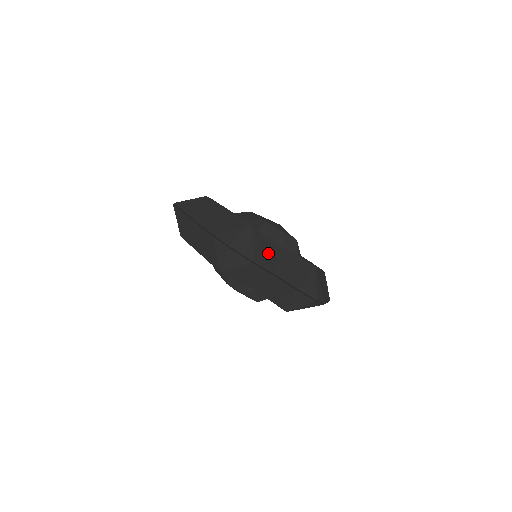
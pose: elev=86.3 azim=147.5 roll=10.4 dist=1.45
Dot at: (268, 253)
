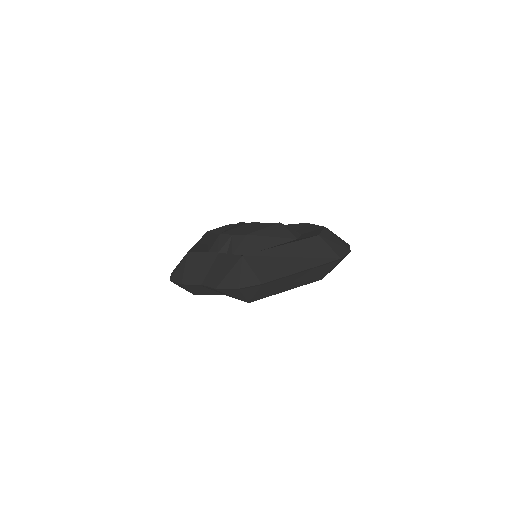
Dot at: (200, 268)
